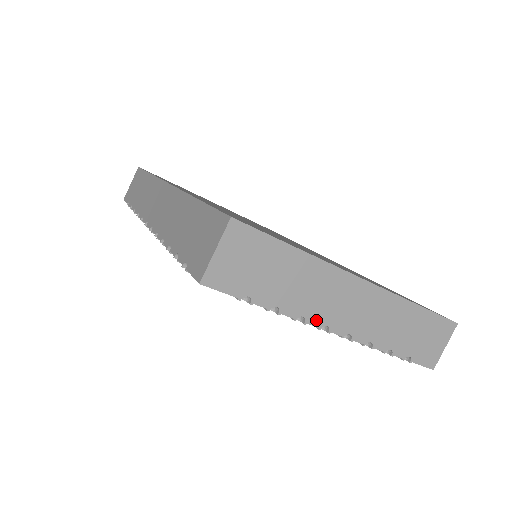
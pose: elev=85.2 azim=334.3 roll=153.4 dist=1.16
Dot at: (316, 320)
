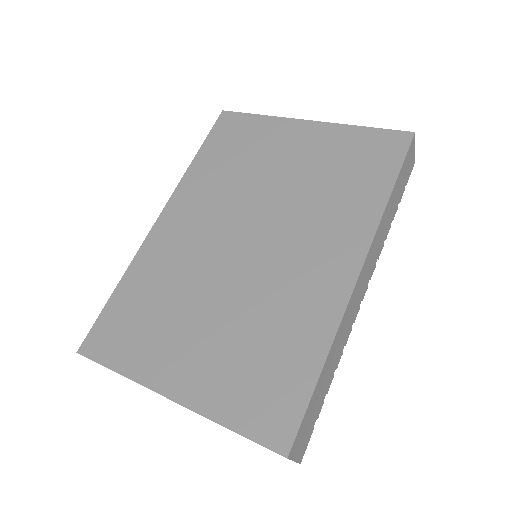
Dot at: occluded
